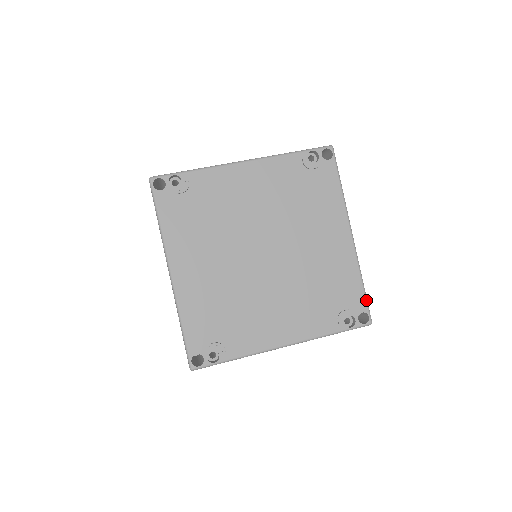
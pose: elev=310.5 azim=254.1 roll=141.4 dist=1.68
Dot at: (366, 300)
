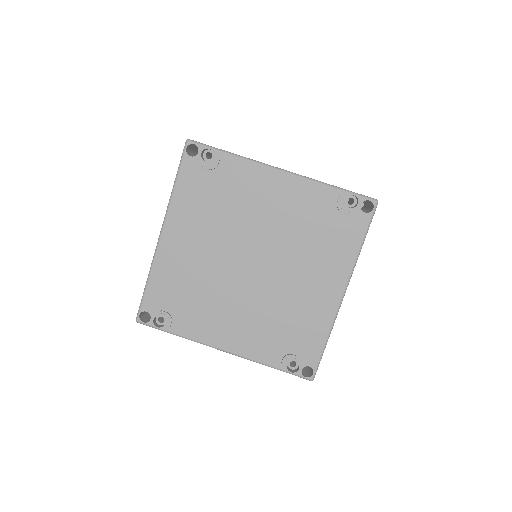
Dot at: (320, 358)
